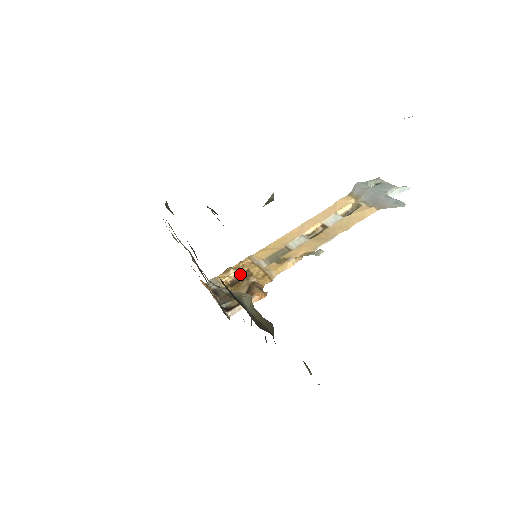
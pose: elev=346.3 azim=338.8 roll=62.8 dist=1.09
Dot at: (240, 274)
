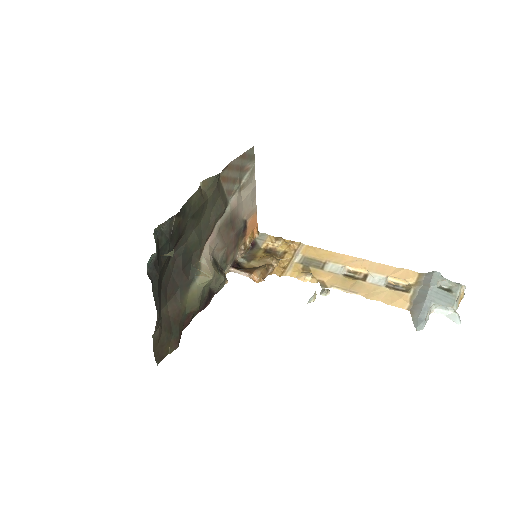
Dot at: (280, 249)
